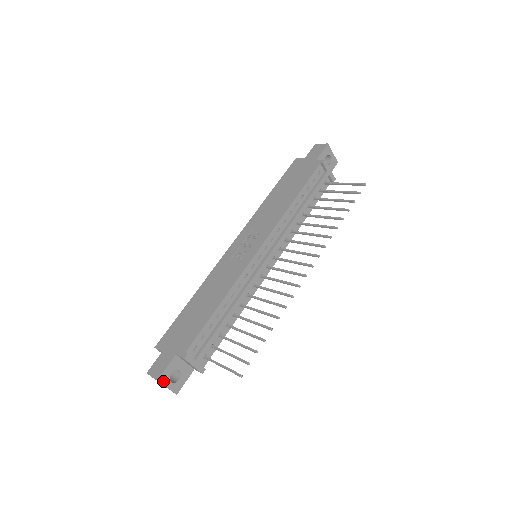
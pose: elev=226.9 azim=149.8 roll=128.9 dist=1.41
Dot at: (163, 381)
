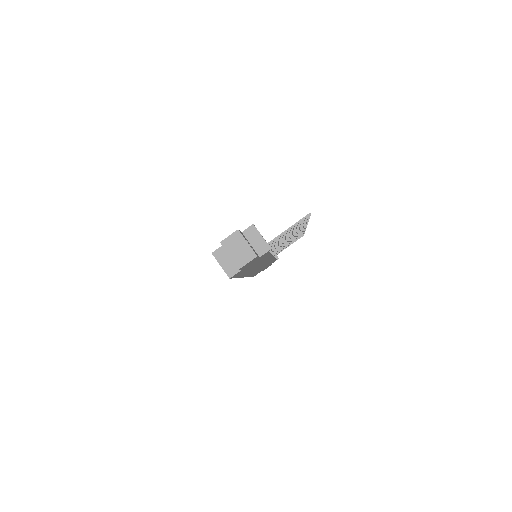
Dot at: (242, 235)
